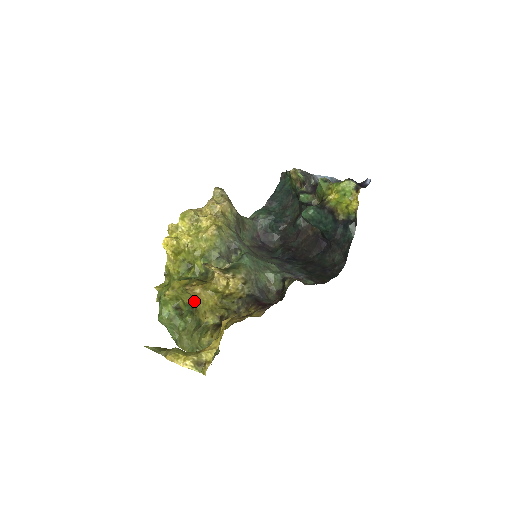
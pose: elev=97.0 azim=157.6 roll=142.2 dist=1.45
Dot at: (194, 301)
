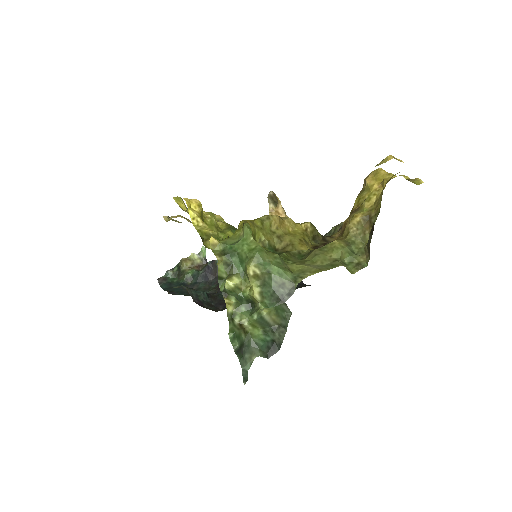
Dot at: (278, 236)
